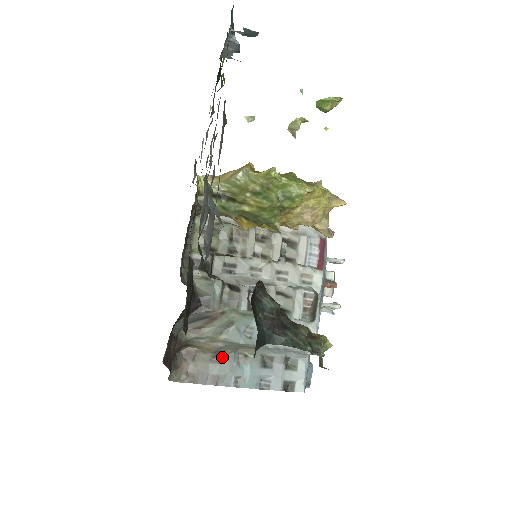
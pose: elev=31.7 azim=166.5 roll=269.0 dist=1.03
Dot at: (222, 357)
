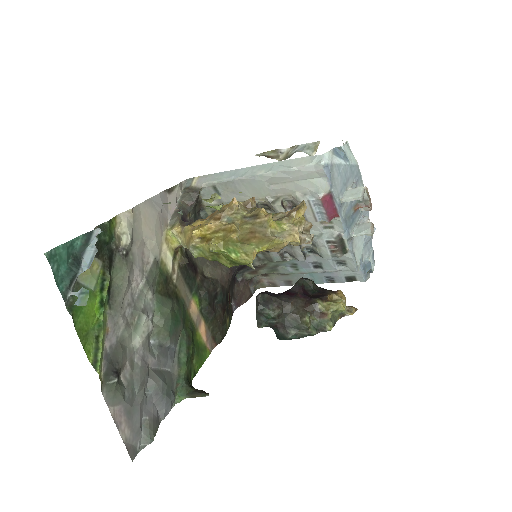
Dot at: occluded
